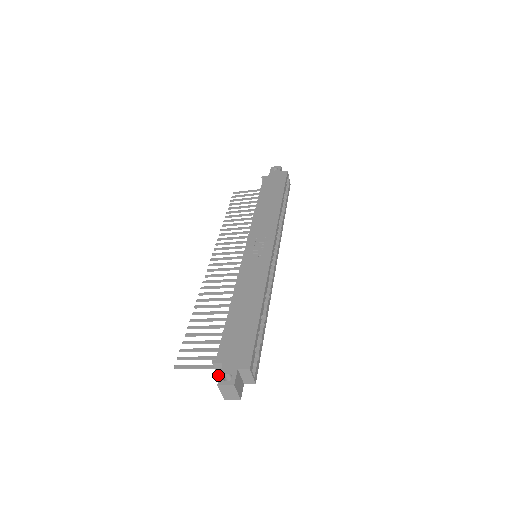
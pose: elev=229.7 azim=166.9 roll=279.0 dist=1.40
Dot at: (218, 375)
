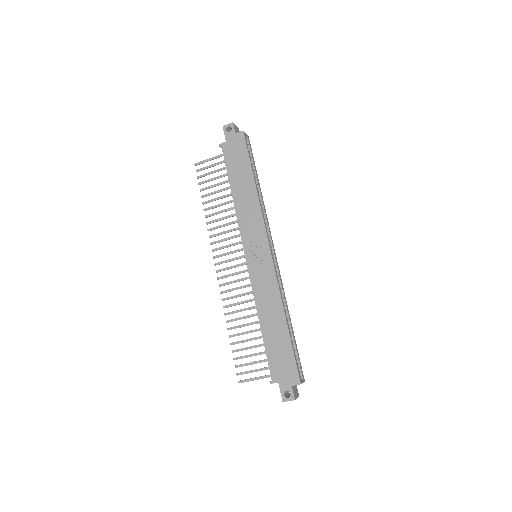
Dot at: occluded
